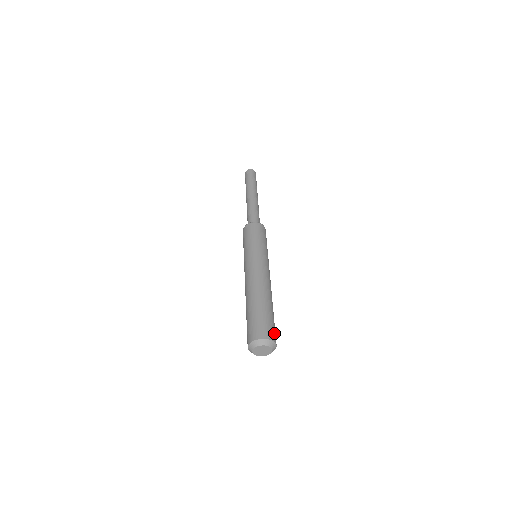
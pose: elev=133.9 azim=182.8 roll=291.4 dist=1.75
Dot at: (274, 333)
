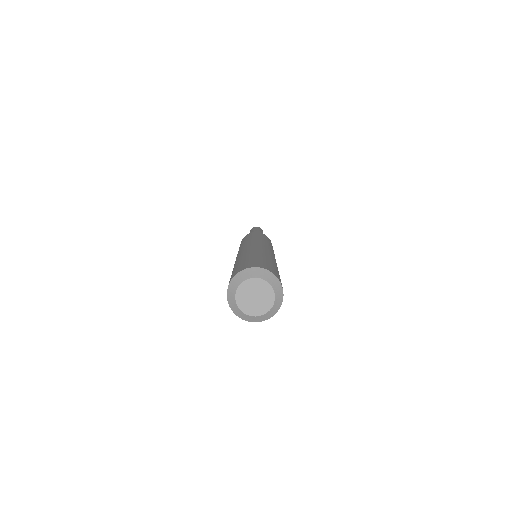
Dot at: occluded
